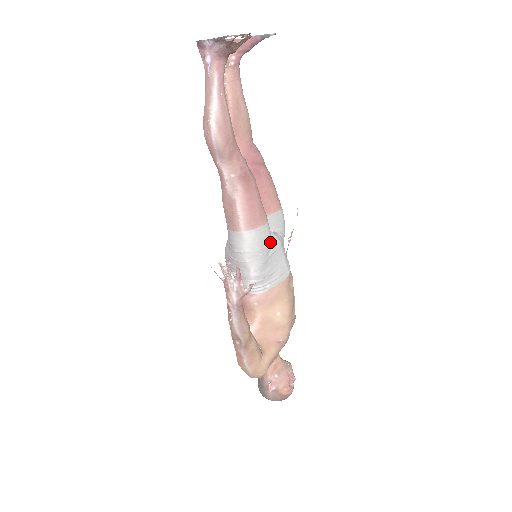
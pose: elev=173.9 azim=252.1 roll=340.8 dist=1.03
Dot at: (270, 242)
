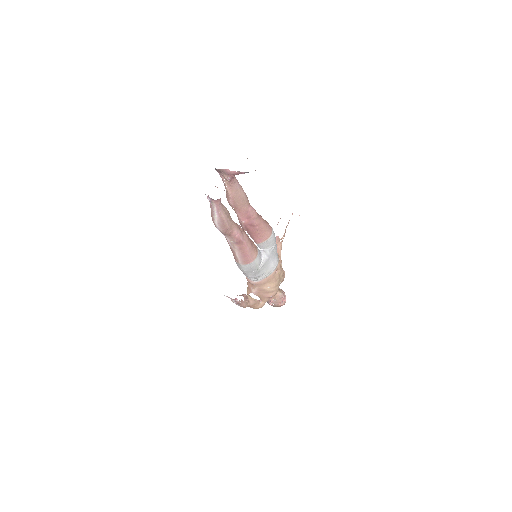
Dot at: (260, 264)
